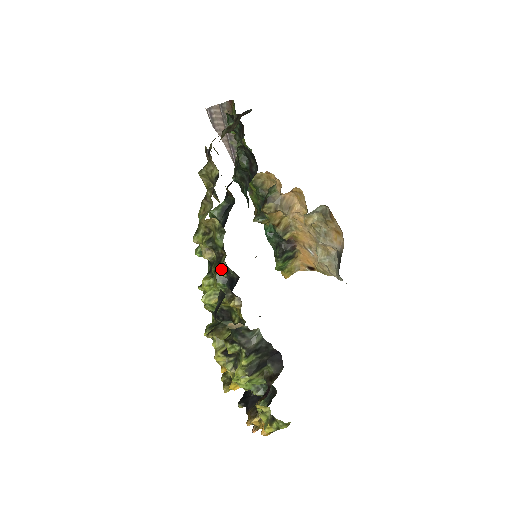
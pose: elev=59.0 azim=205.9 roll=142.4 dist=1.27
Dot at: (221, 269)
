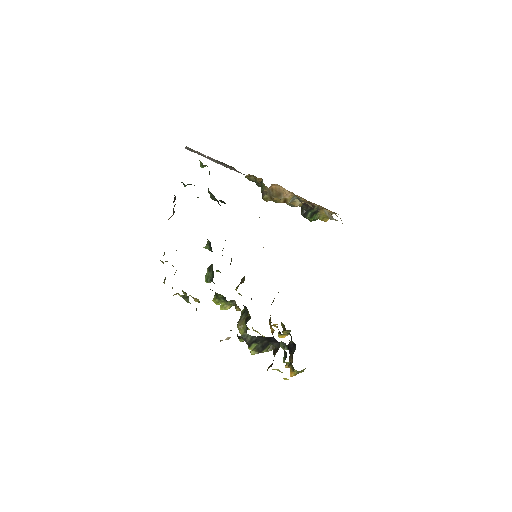
Dot at: occluded
